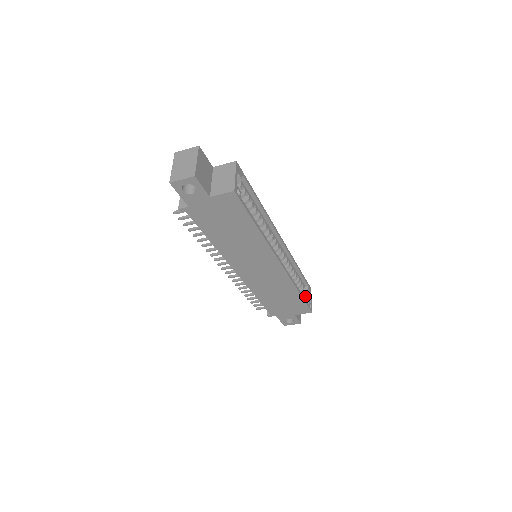
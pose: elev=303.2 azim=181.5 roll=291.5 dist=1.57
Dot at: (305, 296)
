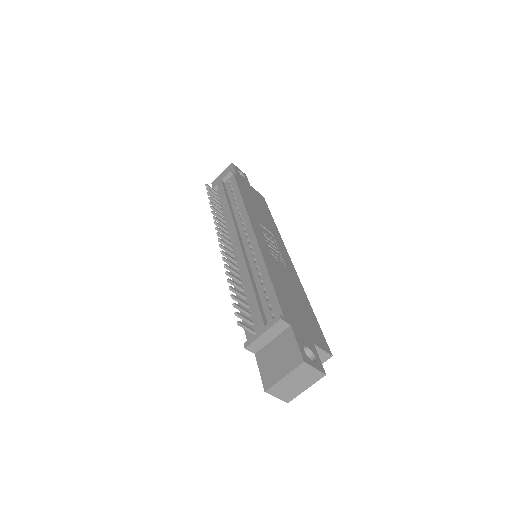
Dot at: occluded
